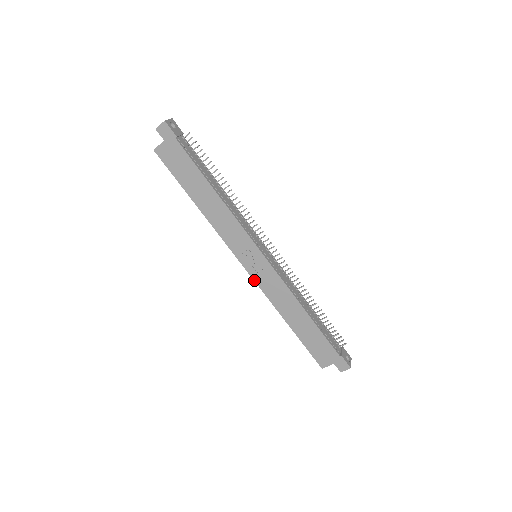
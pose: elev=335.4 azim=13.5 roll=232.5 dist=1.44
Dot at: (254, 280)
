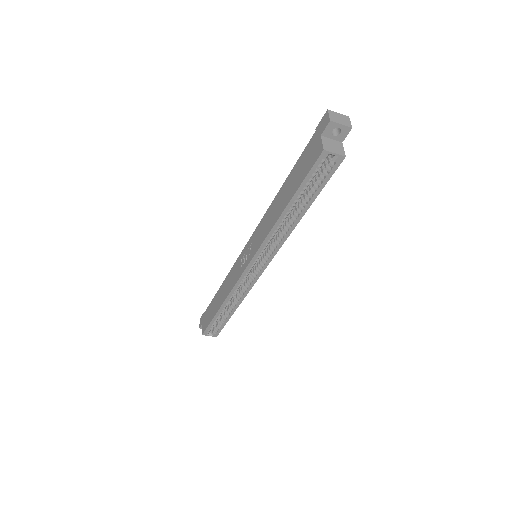
Dot at: (255, 255)
